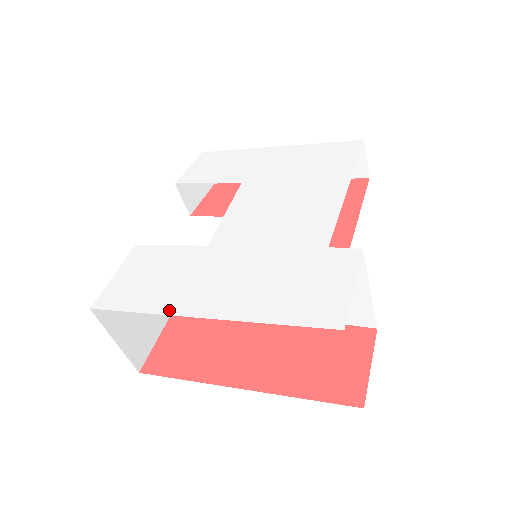
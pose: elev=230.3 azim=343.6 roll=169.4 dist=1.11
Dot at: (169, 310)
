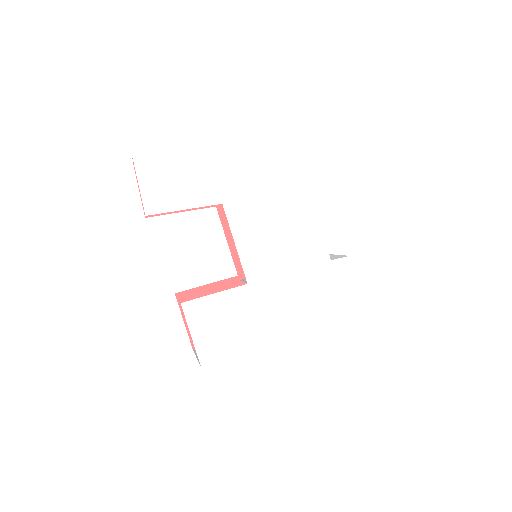
Dot at: (264, 344)
